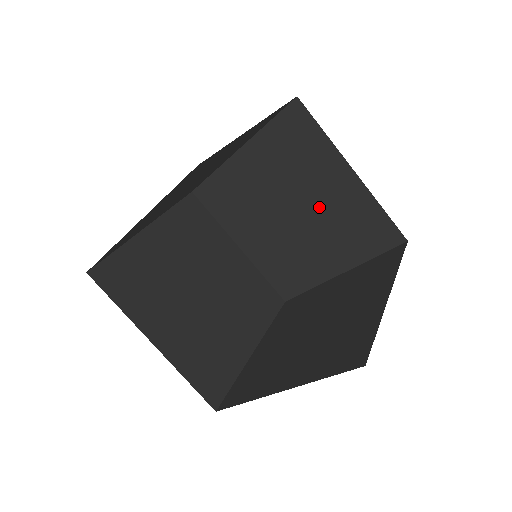
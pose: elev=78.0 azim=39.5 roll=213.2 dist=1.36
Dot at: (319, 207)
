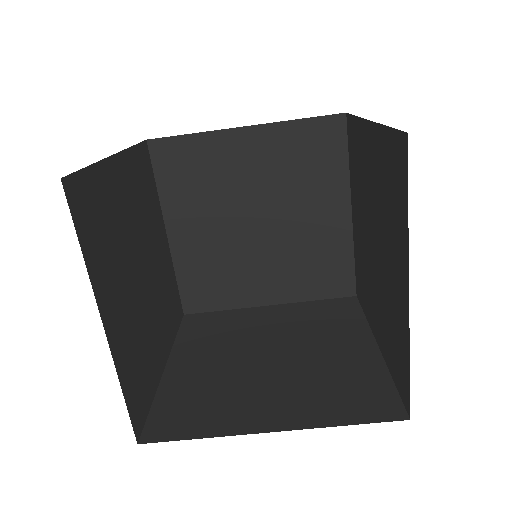
Dot at: occluded
